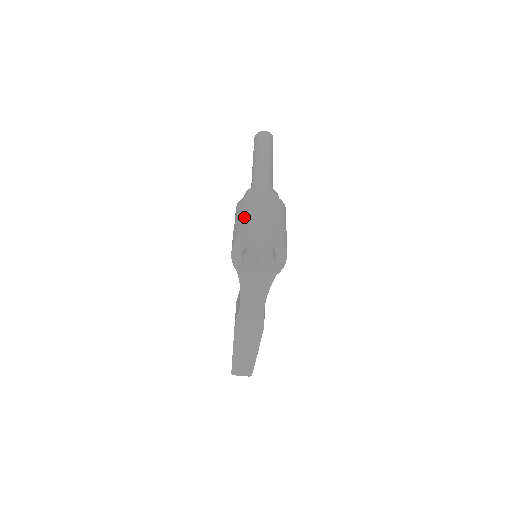
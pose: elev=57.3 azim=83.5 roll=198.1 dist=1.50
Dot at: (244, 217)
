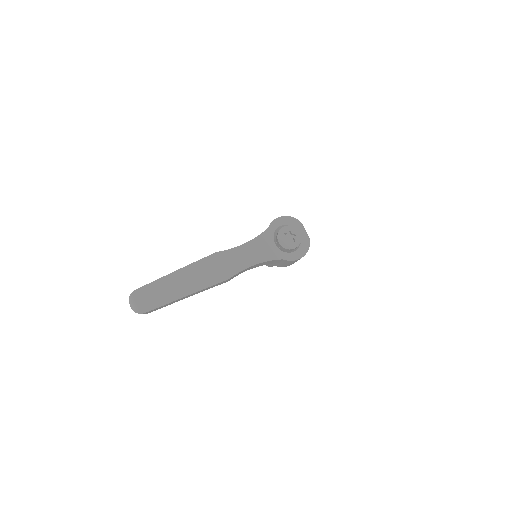
Dot at: occluded
